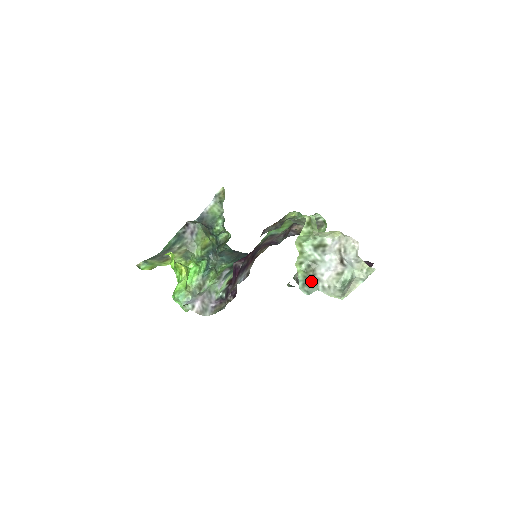
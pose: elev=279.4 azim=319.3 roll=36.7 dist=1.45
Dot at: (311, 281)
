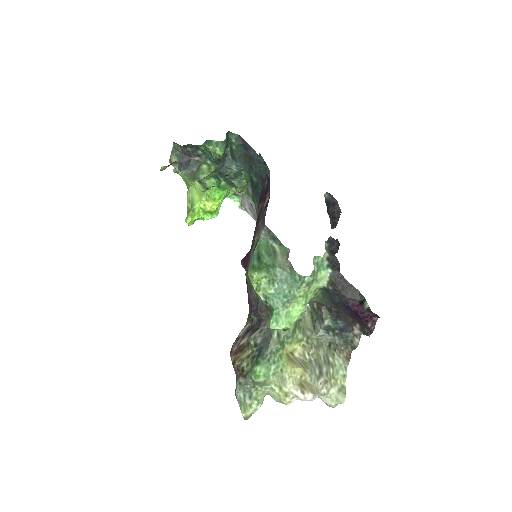
Dot at: occluded
